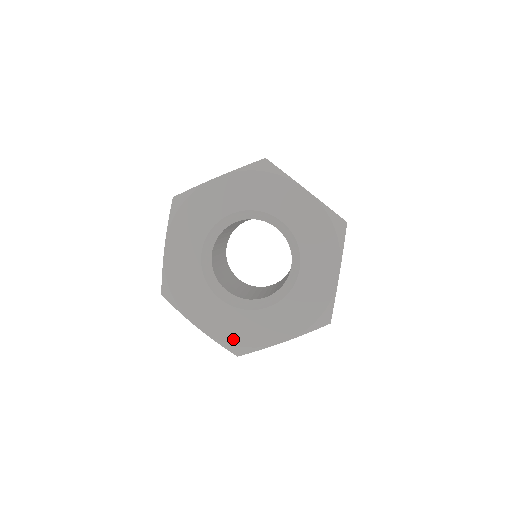
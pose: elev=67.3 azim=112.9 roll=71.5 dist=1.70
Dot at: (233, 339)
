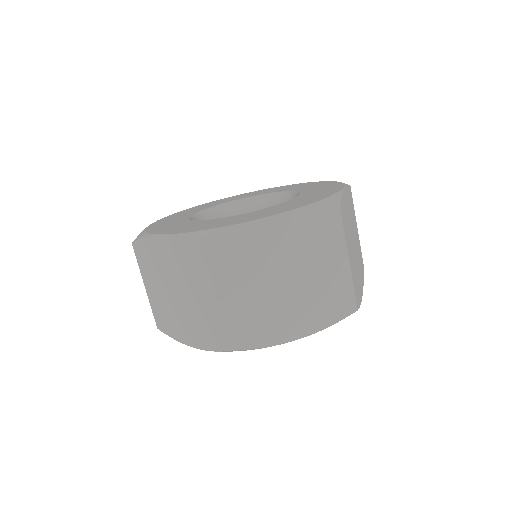
Dot at: (203, 229)
